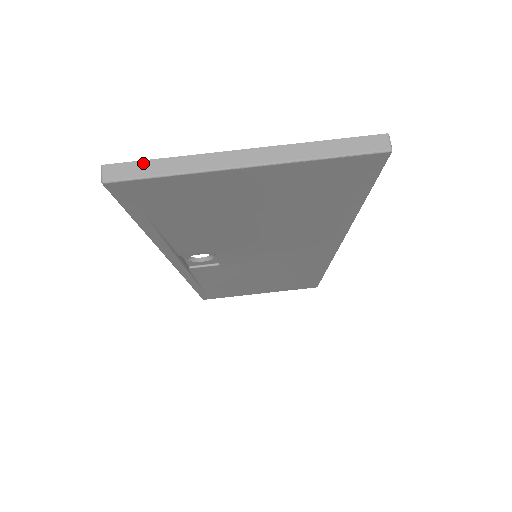
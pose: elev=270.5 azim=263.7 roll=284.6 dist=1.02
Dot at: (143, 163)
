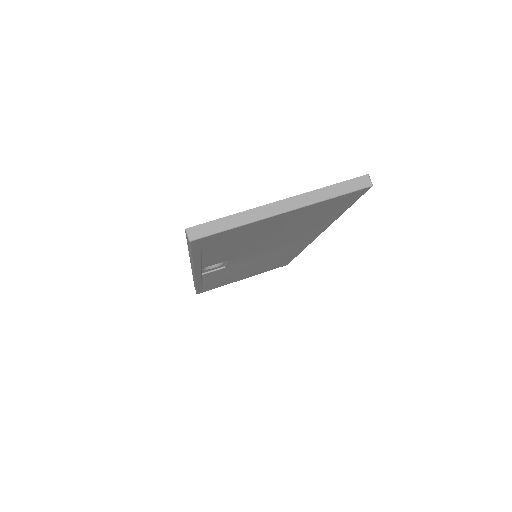
Dot at: (214, 222)
